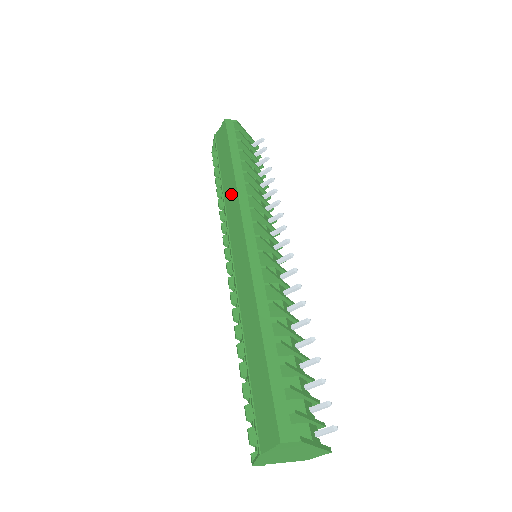
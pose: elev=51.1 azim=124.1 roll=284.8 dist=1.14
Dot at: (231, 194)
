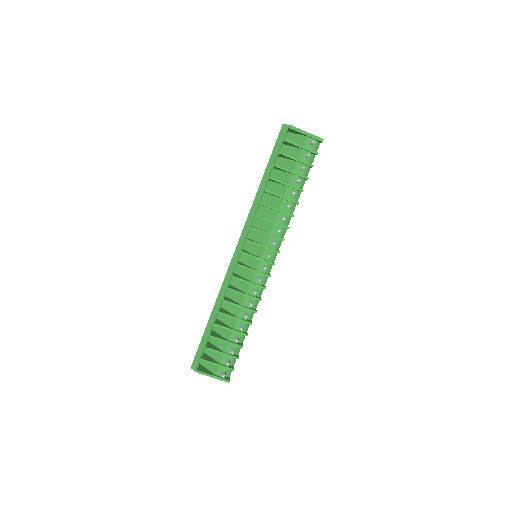
Dot at: occluded
